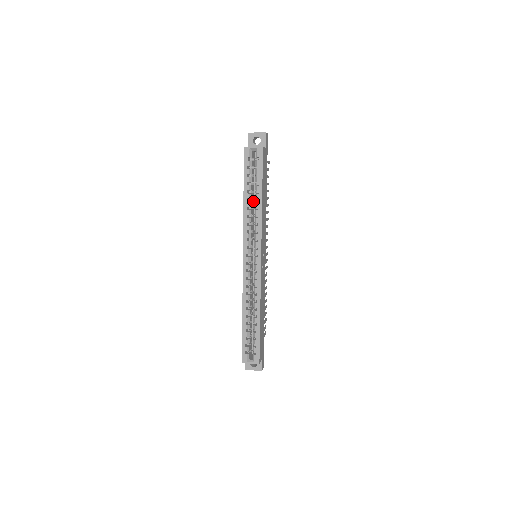
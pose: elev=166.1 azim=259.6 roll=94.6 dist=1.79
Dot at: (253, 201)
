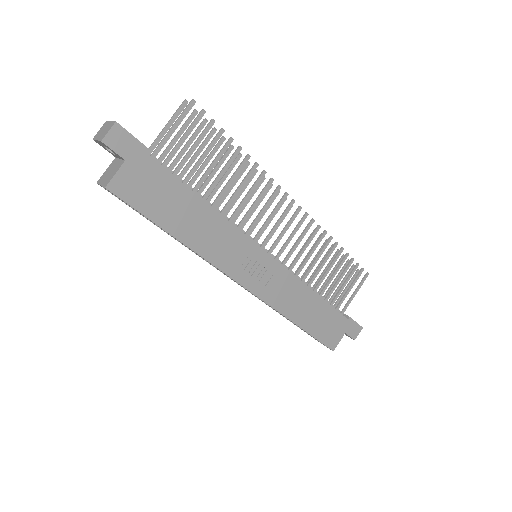
Dot at: occluded
